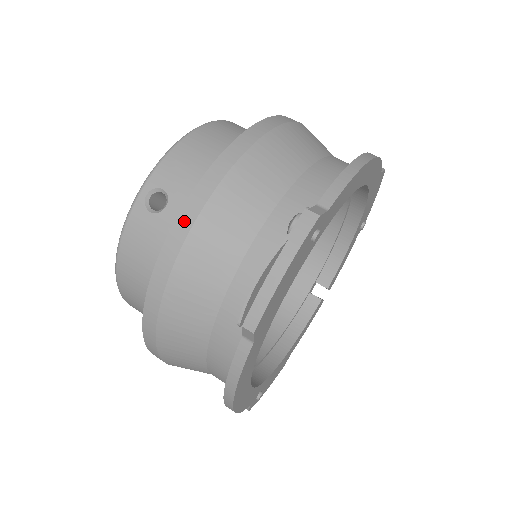
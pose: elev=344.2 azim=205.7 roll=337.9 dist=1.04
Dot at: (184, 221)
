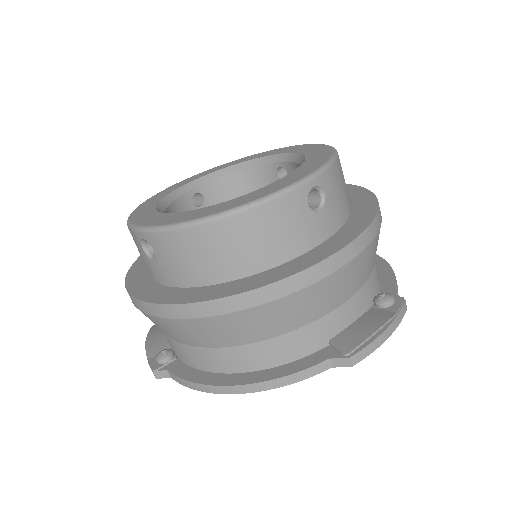
Dot at: (353, 250)
